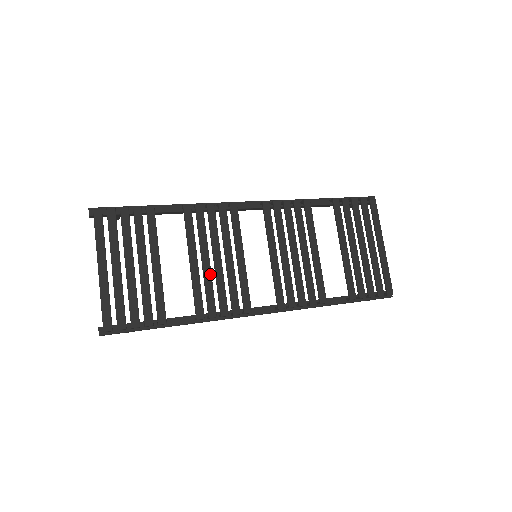
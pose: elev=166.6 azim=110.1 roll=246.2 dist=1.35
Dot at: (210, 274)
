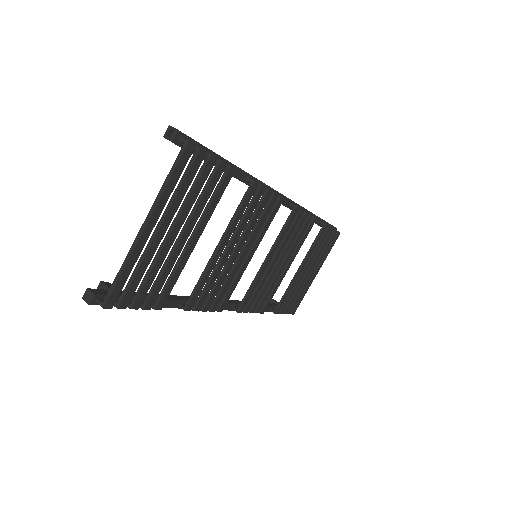
Dot at: (222, 267)
